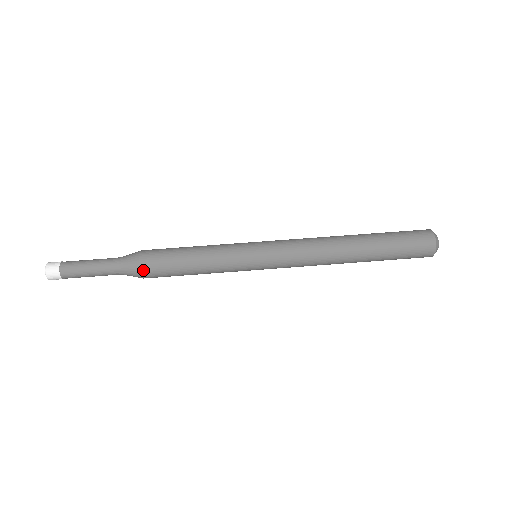
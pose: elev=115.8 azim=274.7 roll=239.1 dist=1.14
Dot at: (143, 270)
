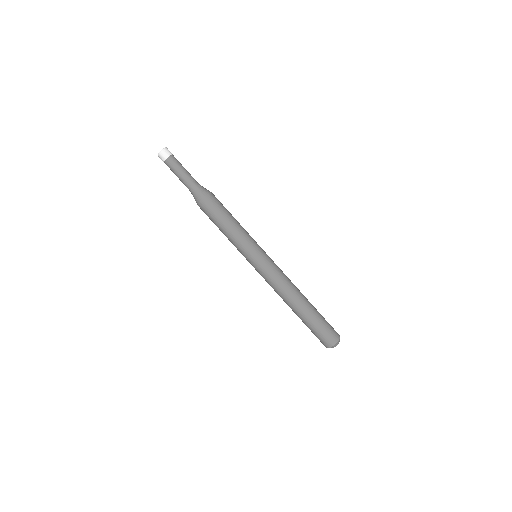
Dot at: occluded
